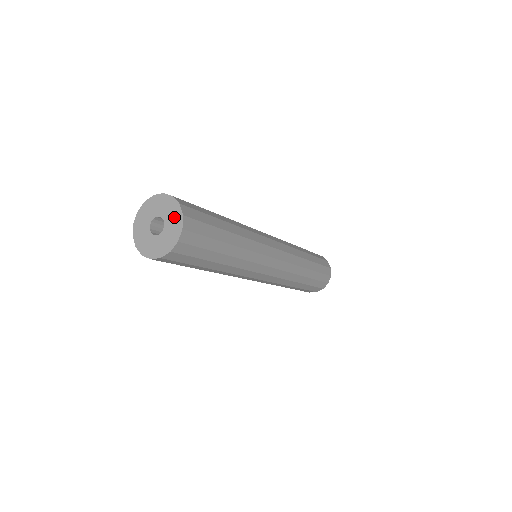
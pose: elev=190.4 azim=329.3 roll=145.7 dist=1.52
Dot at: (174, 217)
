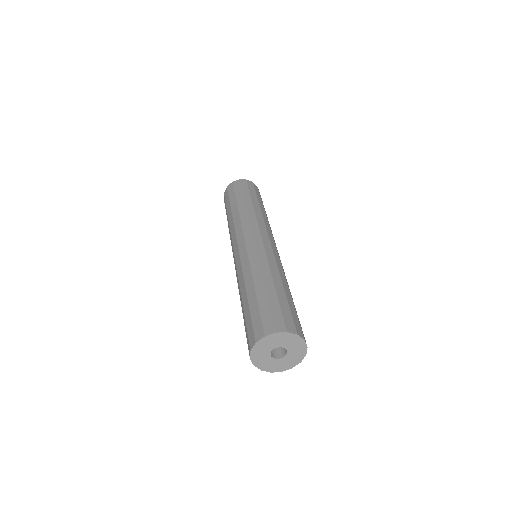
Dot at: (290, 340)
